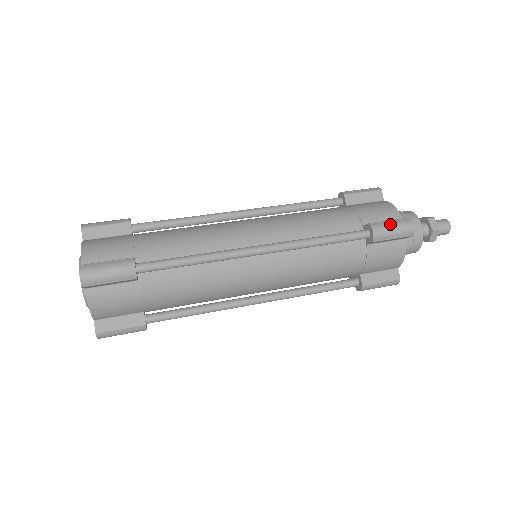
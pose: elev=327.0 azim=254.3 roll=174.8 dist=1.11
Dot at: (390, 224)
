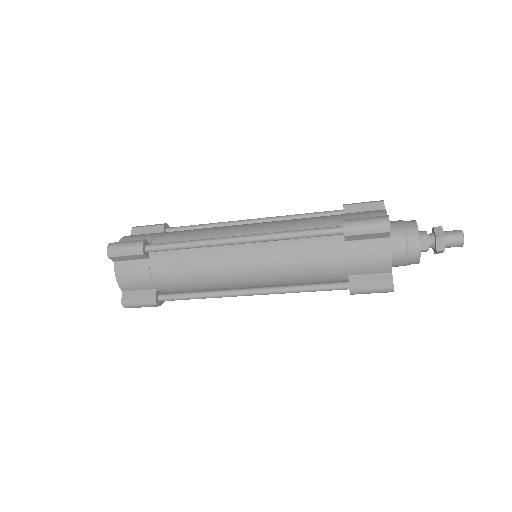
Dot at: (363, 219)
